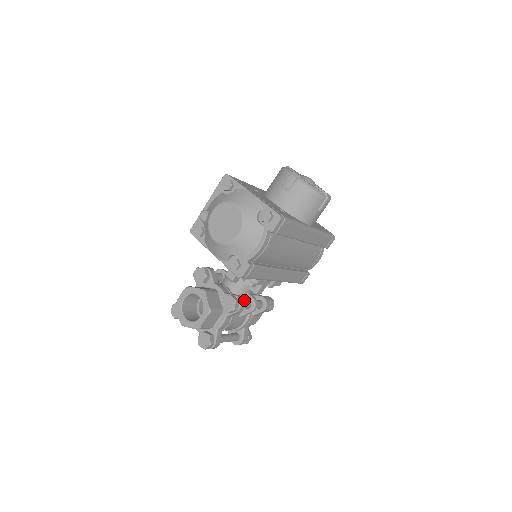
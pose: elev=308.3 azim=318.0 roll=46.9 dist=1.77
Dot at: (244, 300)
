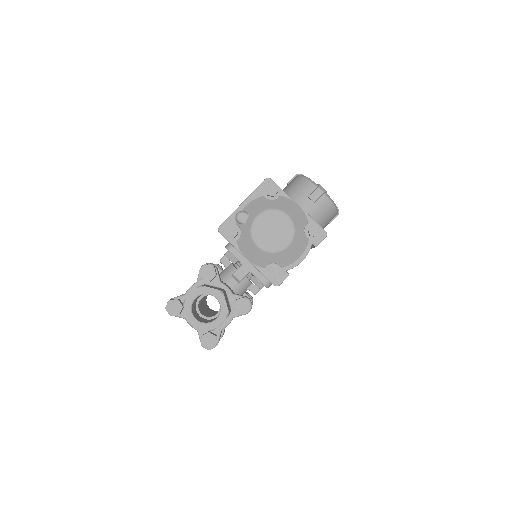
Dot at: occluded
